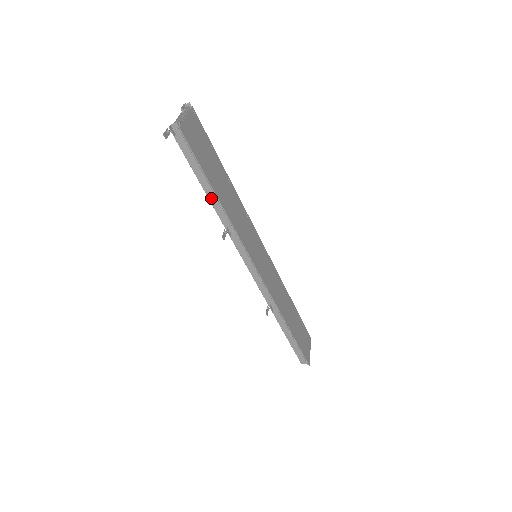
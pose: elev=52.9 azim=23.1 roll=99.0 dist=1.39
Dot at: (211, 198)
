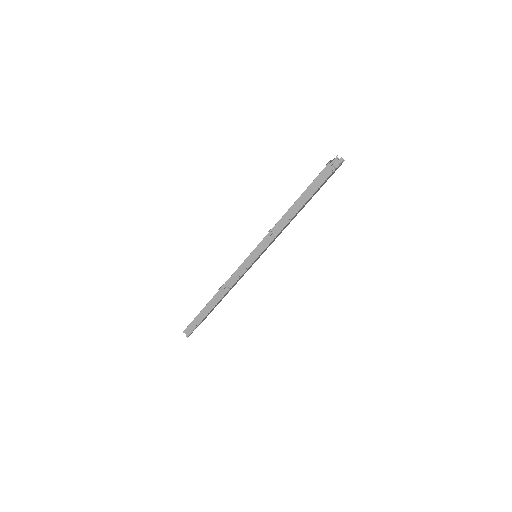
Dot at: (292, 209)
